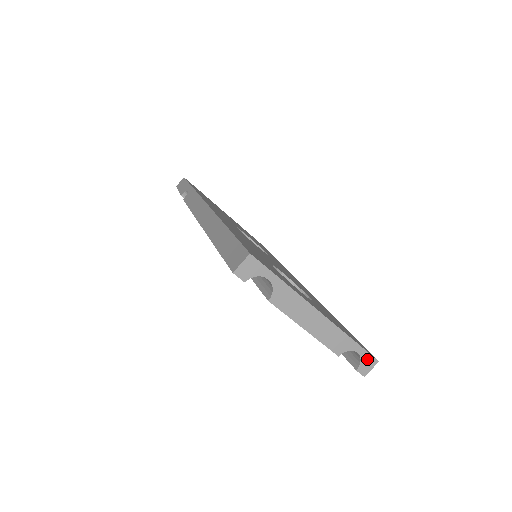
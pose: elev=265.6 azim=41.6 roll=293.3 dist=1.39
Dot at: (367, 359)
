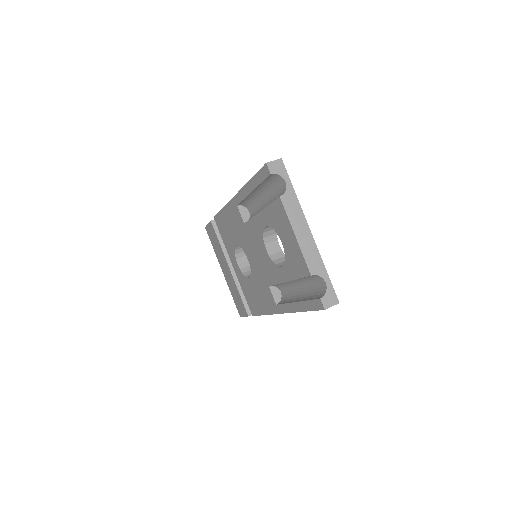
Dot at: (331, 294)
